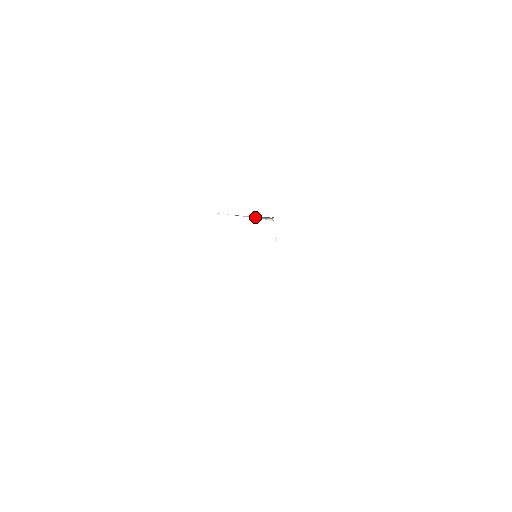
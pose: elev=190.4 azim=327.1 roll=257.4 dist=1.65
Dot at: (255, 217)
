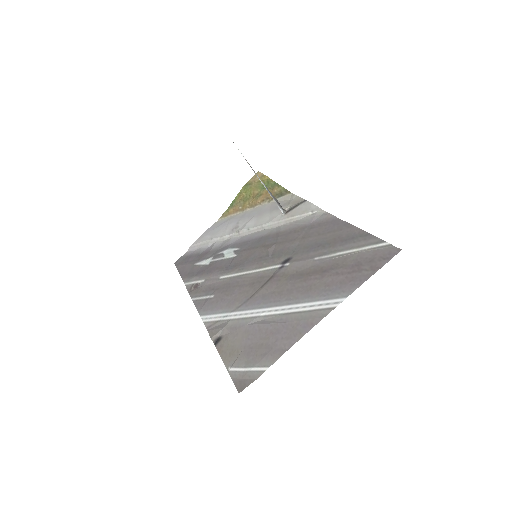
Dot at: (270, 192)
